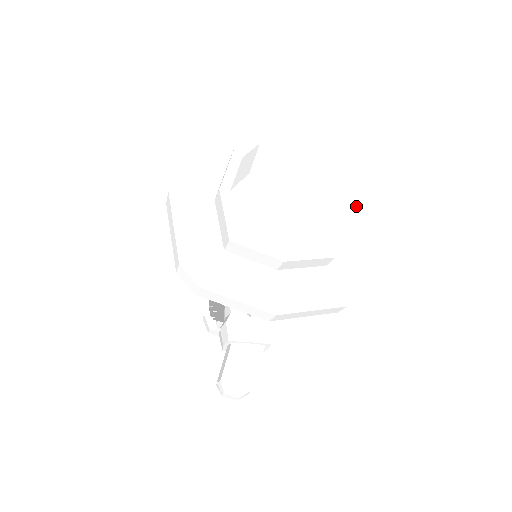
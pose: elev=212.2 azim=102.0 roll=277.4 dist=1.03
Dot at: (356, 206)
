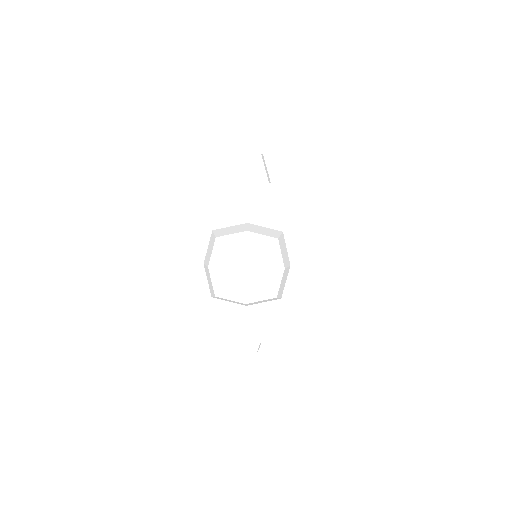
Dot at: (318, 245)
